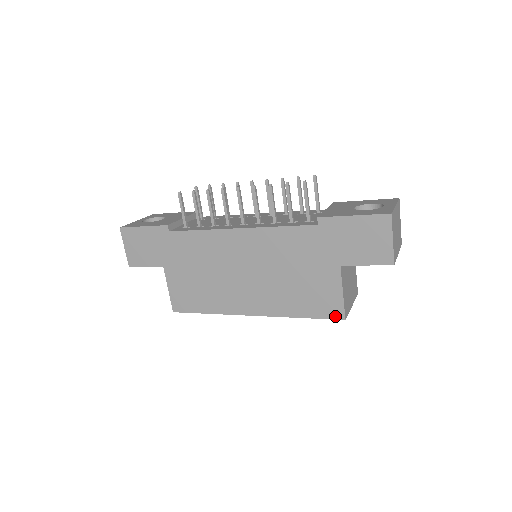
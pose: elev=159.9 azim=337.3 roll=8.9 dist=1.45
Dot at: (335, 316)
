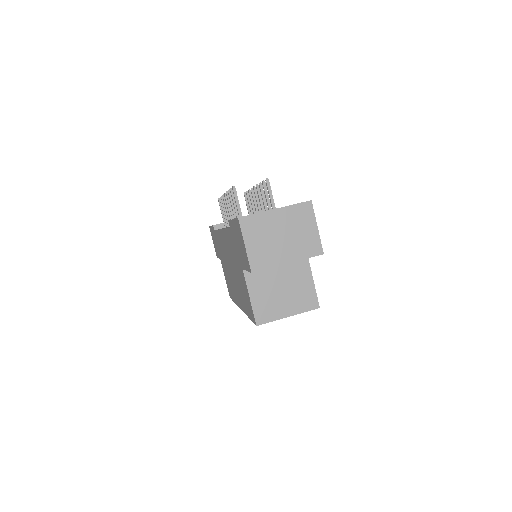
Dot at: (254, 320)
